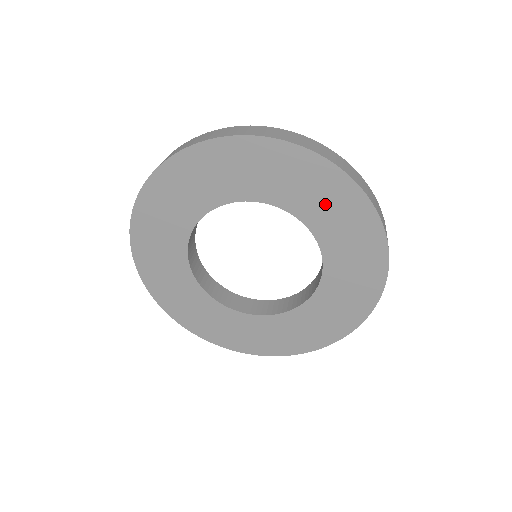
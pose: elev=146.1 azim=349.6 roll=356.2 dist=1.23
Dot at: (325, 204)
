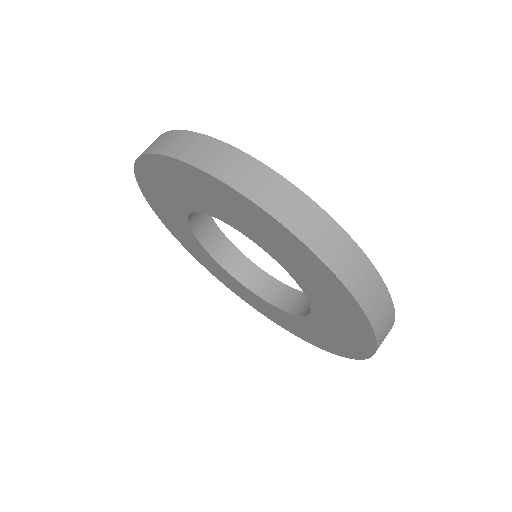
Dot at: (213, 200)
